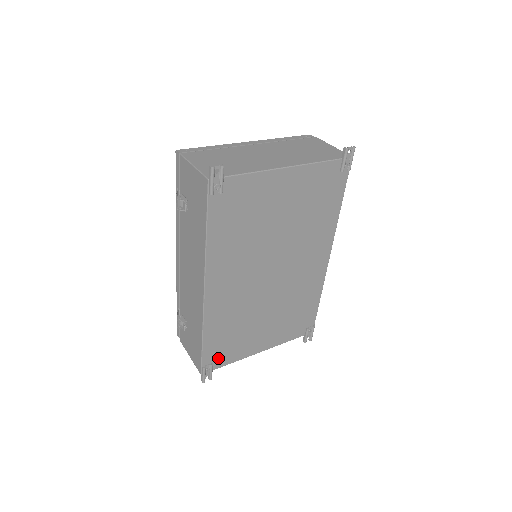
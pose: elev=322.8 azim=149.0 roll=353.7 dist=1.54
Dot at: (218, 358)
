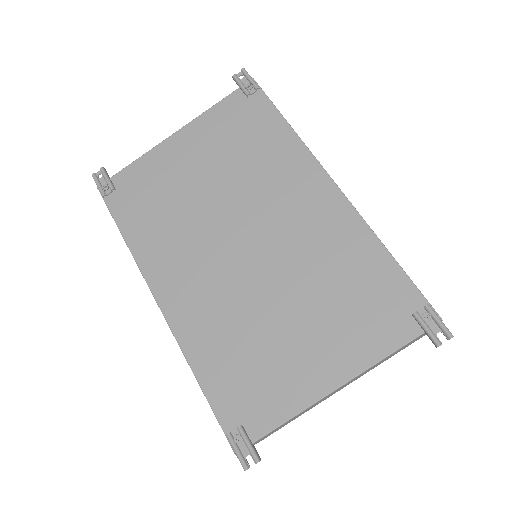
Dot at: (248, 413)
